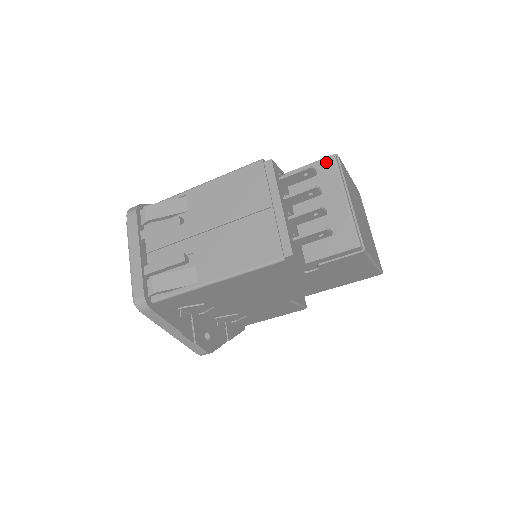
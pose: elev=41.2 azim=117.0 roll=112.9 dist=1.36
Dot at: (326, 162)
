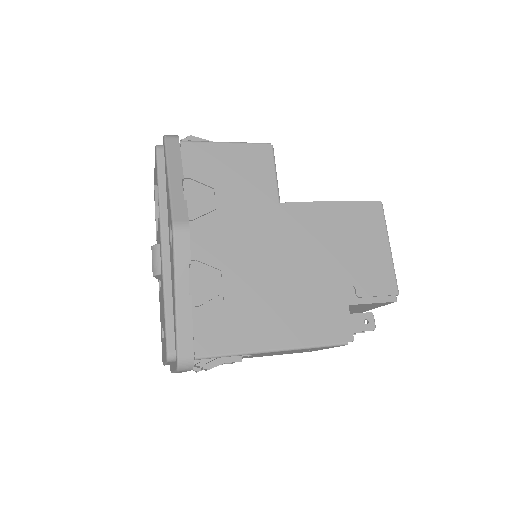
Dot at: (386, 303)
